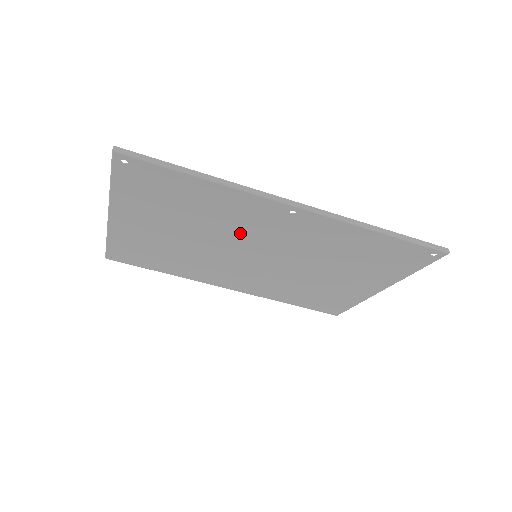
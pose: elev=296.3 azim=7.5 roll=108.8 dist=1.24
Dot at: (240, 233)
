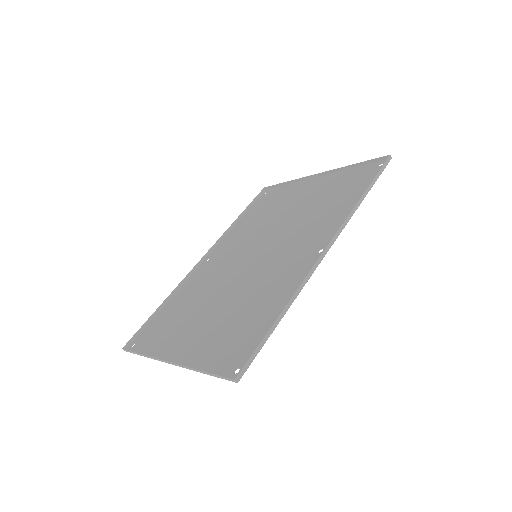
Dot at: (264, 274)
